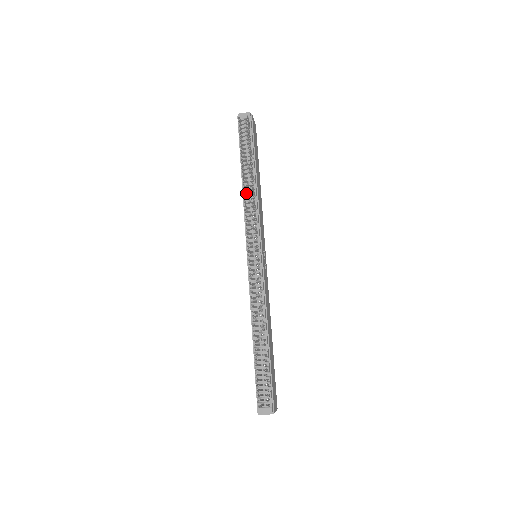
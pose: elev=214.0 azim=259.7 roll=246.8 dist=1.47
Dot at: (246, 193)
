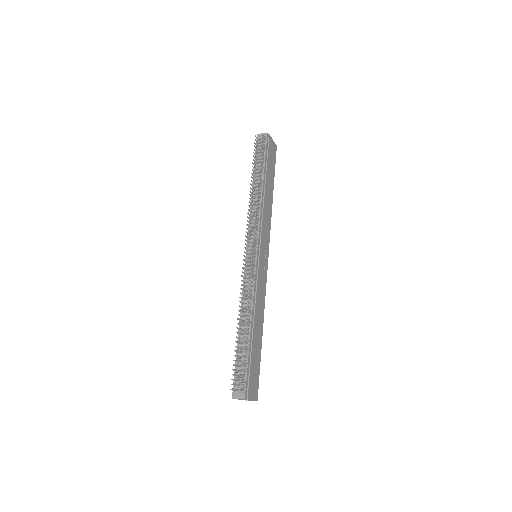
Dot at: (253, 200)
